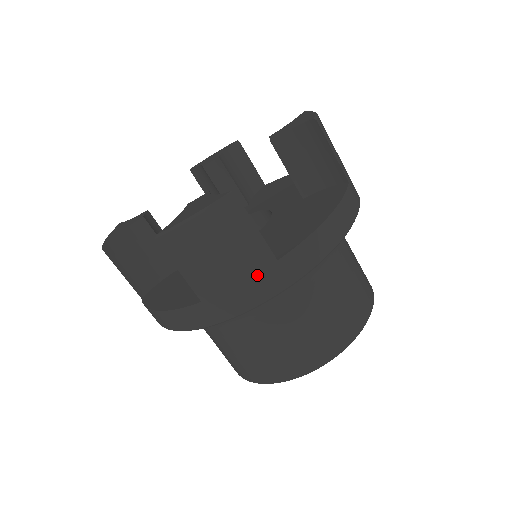
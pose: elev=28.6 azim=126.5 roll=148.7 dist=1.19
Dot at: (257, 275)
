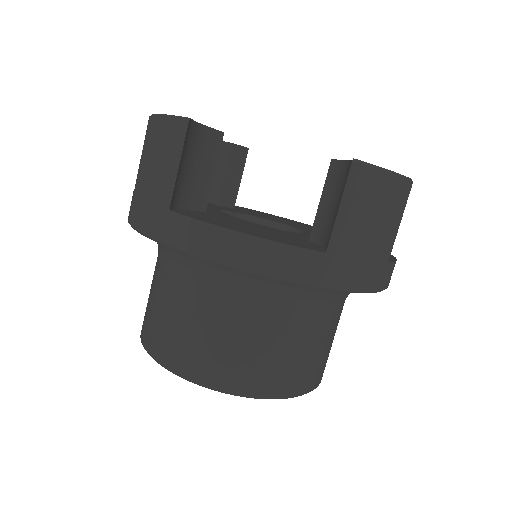
Dot at: (377, 262)
